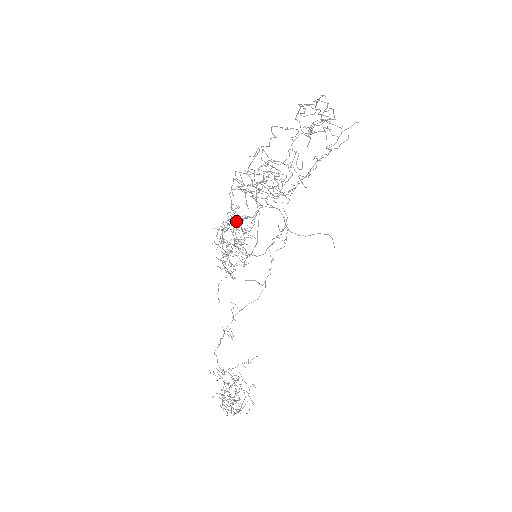
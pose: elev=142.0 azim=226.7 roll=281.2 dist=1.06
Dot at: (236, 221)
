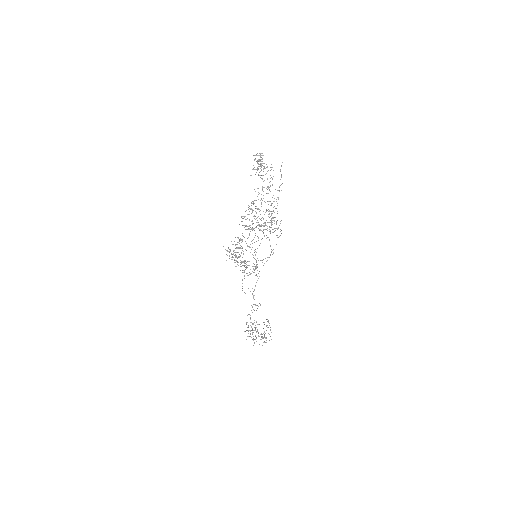
Dot at: occluded
